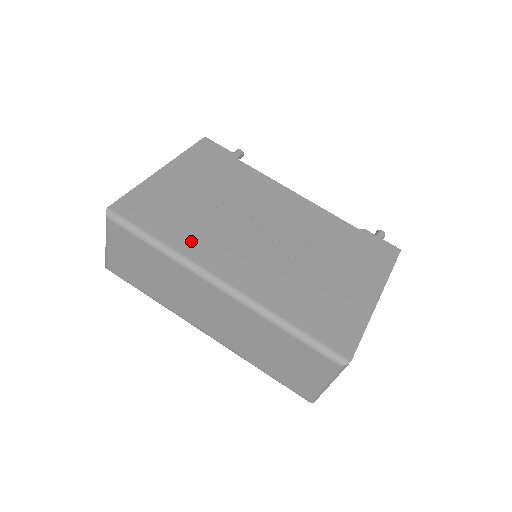
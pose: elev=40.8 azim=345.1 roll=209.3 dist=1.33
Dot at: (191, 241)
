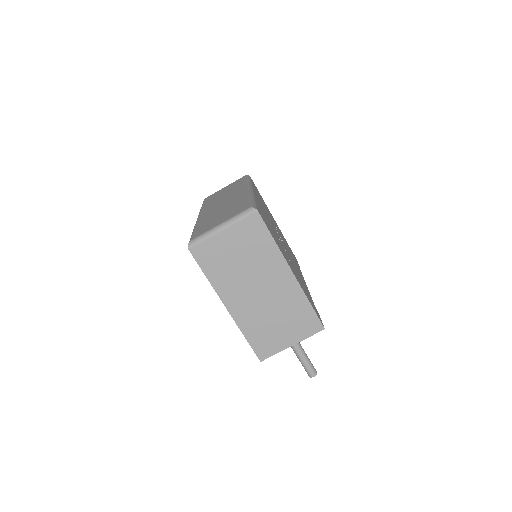
Dot at: (258, 195)
